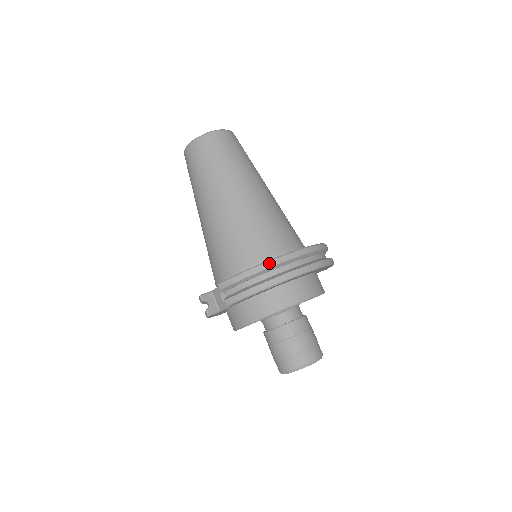
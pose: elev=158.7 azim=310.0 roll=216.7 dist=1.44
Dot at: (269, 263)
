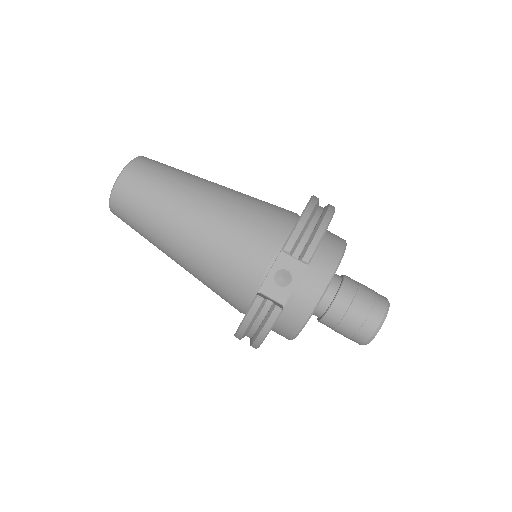
Dot at: (311, 204)
